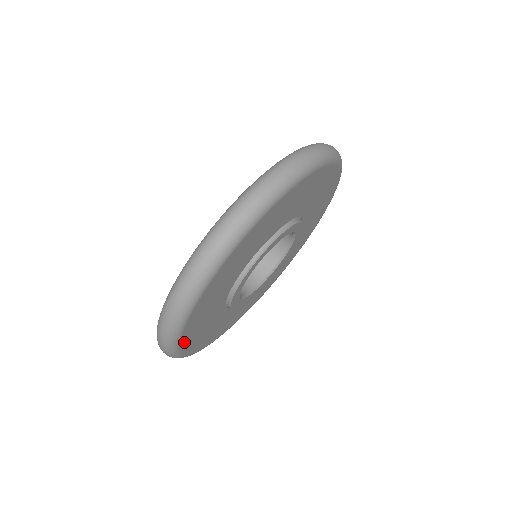
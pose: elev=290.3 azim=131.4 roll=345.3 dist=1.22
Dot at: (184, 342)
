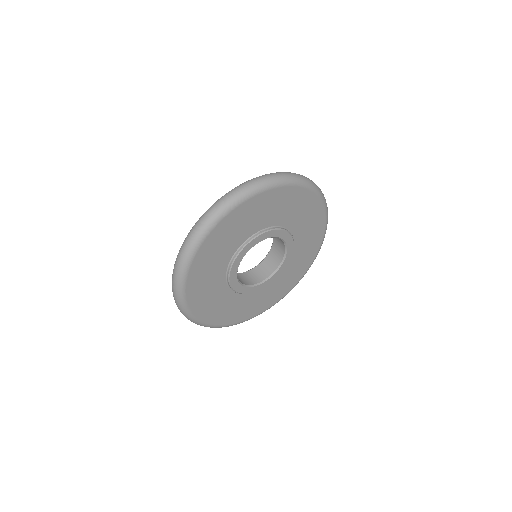
Dot at: (191, 303)
